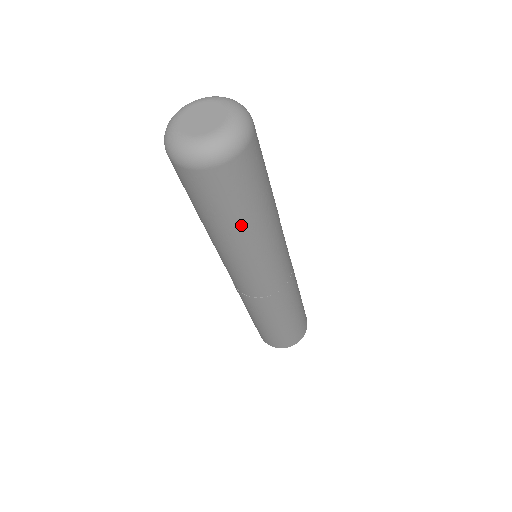
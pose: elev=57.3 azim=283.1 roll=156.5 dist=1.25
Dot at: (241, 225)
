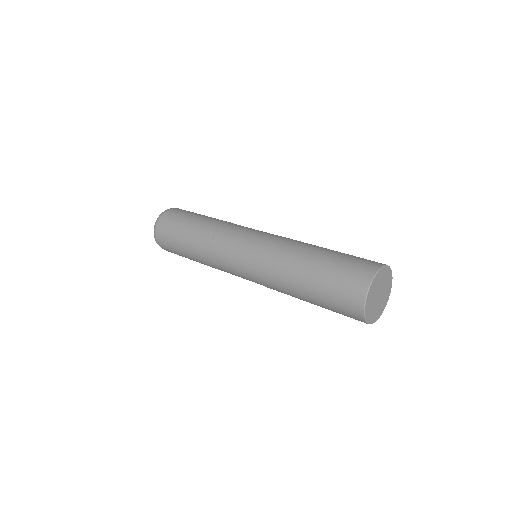
Dot at: (194, 225)
